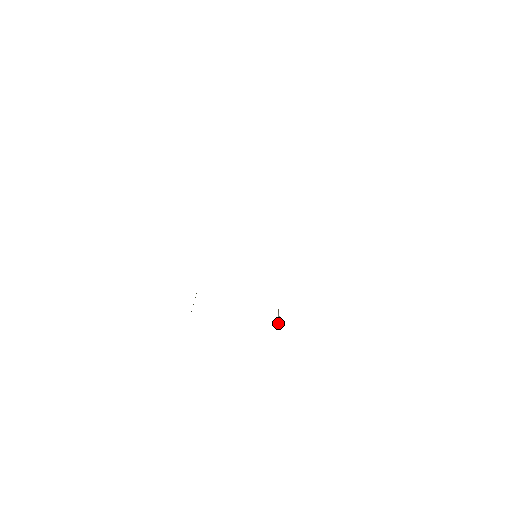
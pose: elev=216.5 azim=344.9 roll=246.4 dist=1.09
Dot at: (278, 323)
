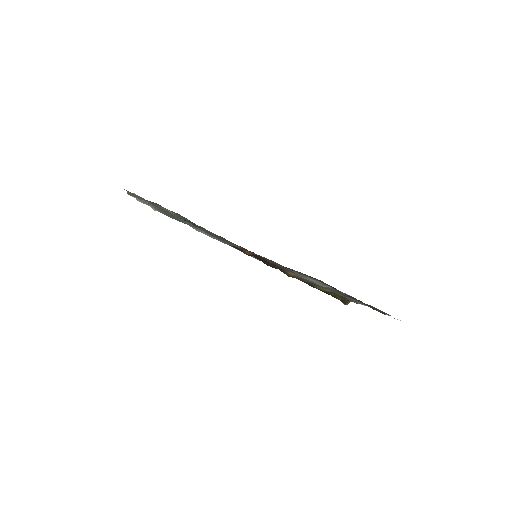
Dot at: occluded
